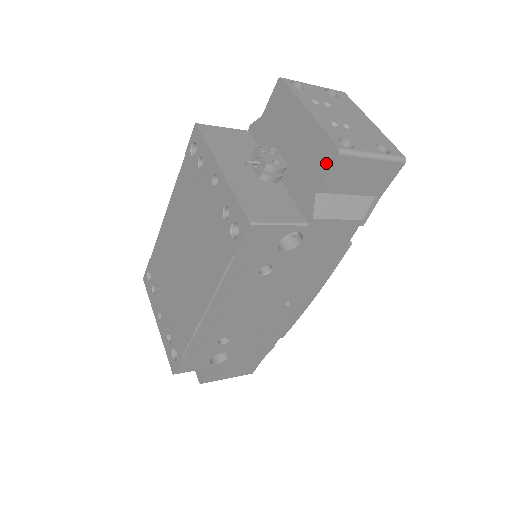
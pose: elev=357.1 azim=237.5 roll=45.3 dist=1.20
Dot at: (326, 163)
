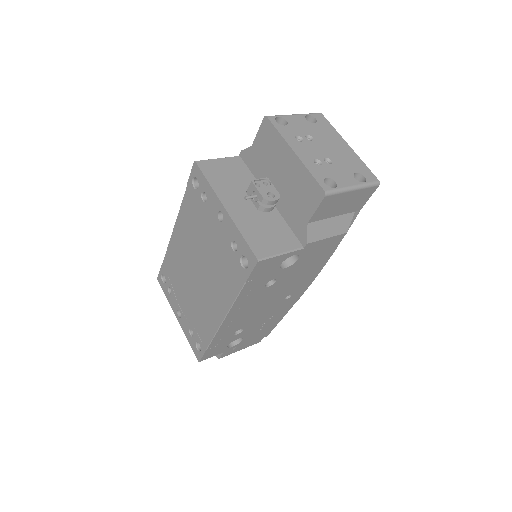
Dot at: (315, 201)
